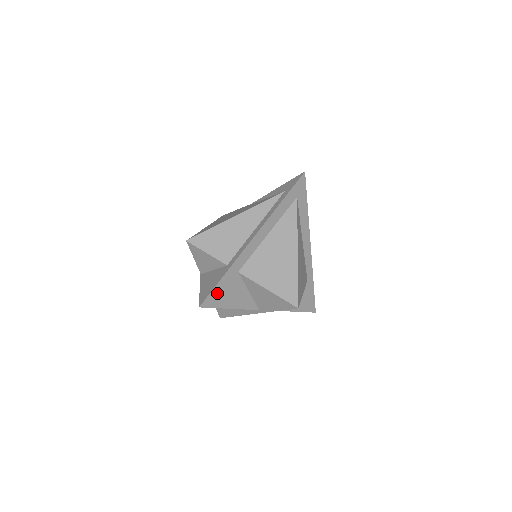
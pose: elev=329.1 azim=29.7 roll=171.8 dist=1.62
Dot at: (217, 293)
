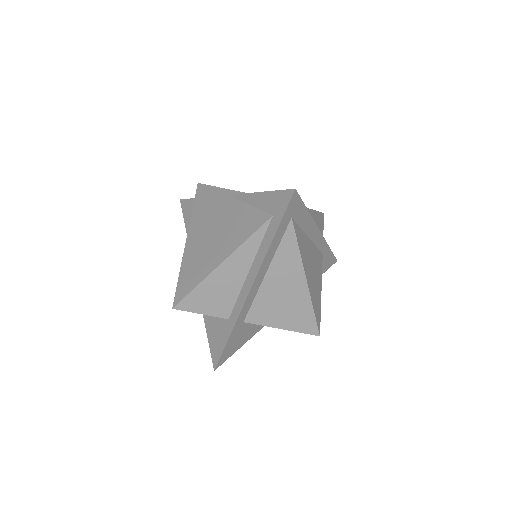
Dot at: (228, 350)
